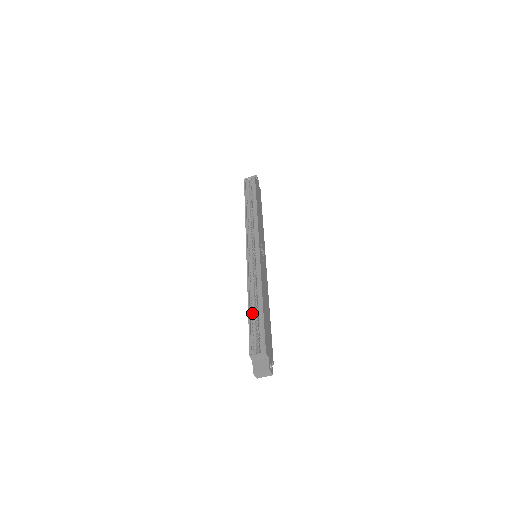
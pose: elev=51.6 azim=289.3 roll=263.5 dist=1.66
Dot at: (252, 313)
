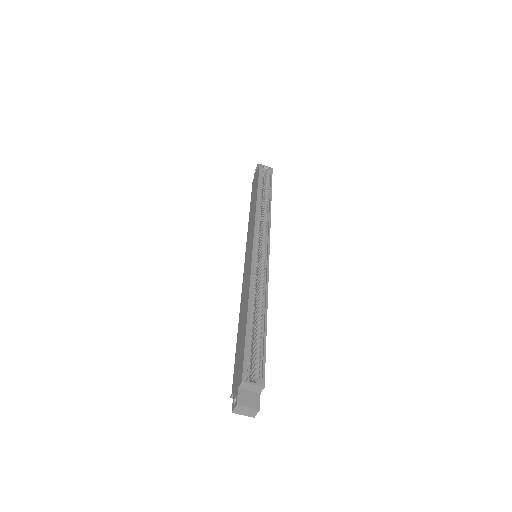
Dot at: (249, 324)
